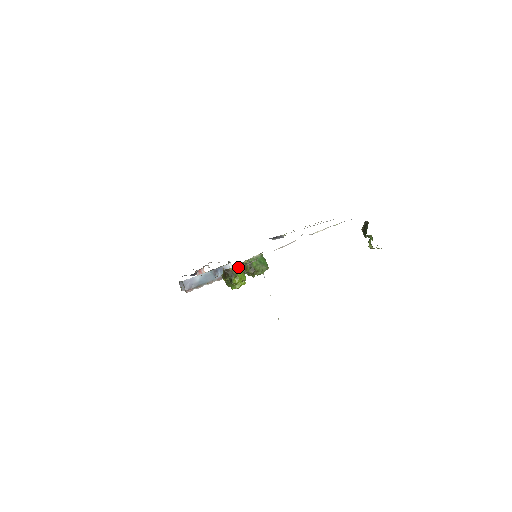
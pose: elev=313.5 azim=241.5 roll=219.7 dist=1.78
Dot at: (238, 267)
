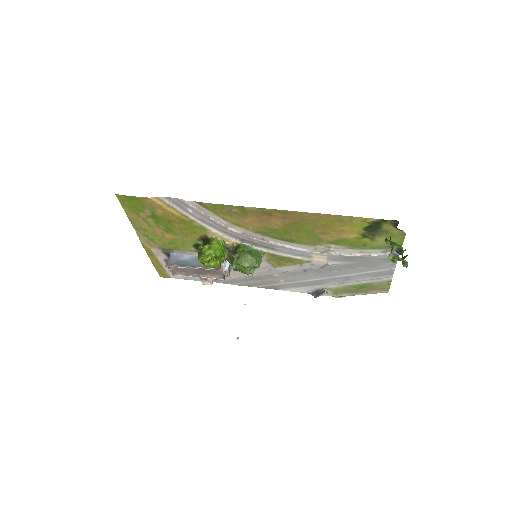
Dot at: (220, 241)
